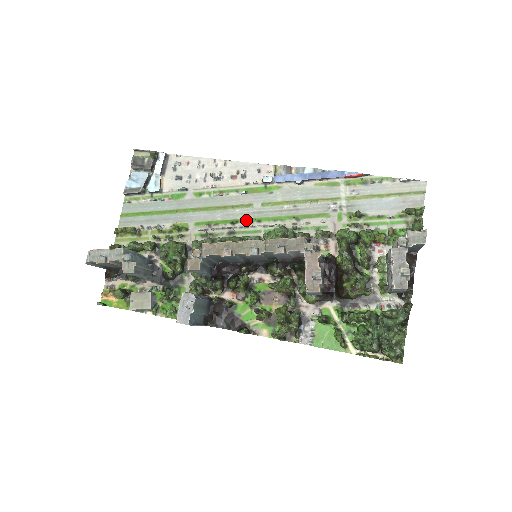
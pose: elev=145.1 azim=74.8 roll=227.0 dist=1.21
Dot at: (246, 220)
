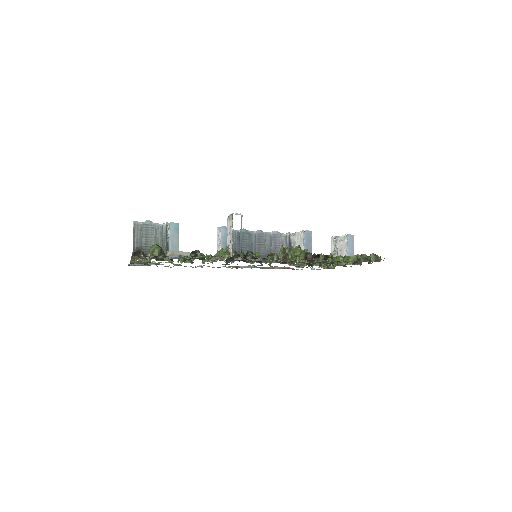
Dot at: occluded
